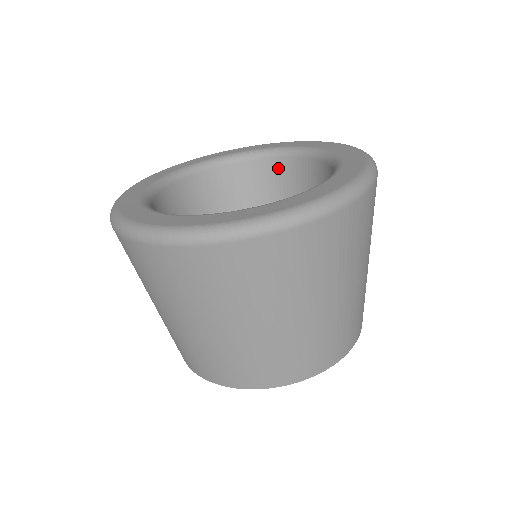
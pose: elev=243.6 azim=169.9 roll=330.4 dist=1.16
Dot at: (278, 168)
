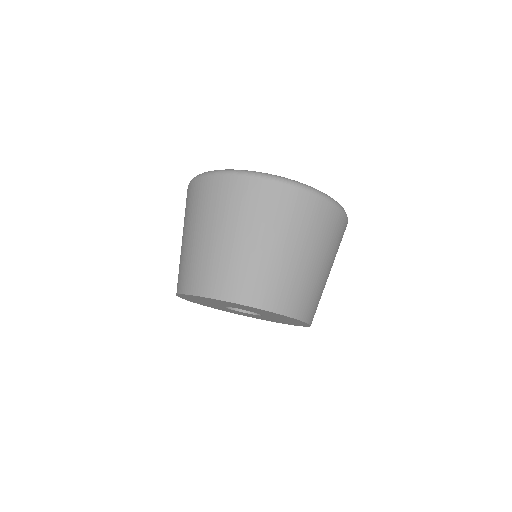
Dot at: occluded
